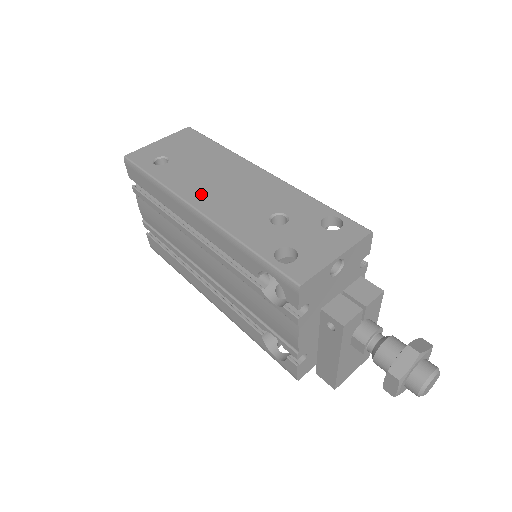
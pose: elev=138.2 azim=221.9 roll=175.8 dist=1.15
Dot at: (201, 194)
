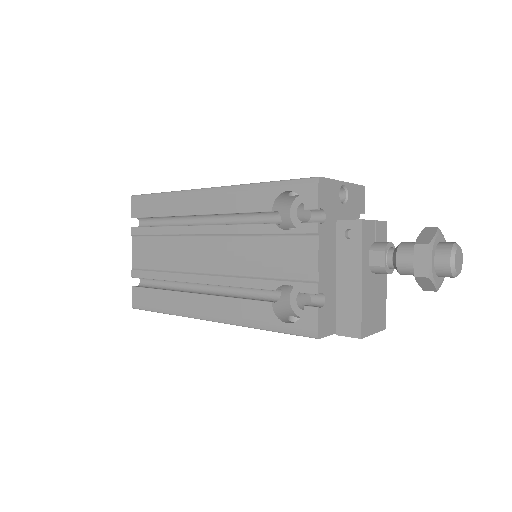
Dot at: occluded
